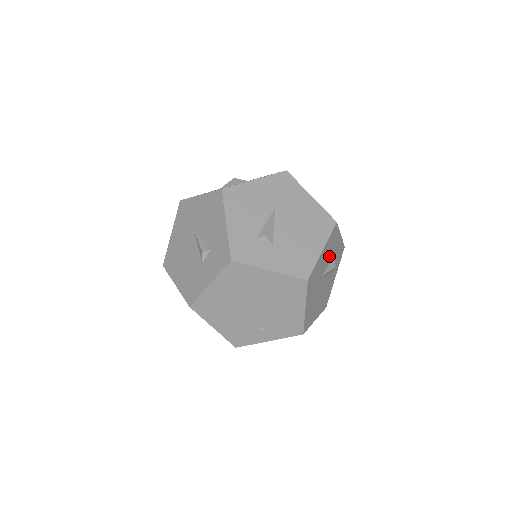
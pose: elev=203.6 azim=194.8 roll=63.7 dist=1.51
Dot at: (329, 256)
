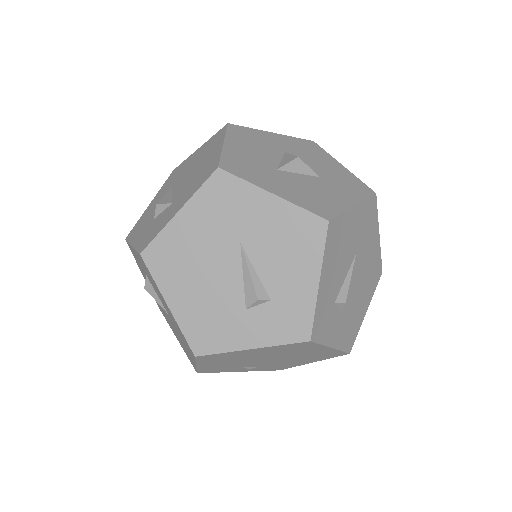
Dot at: occluded
